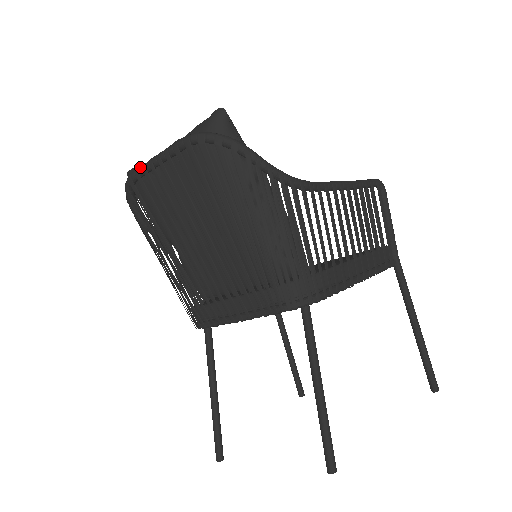
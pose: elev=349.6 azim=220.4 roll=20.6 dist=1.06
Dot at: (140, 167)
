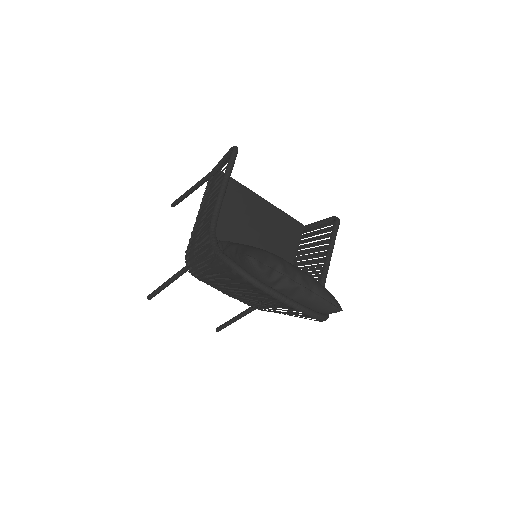
Dot at: (272, 294)
